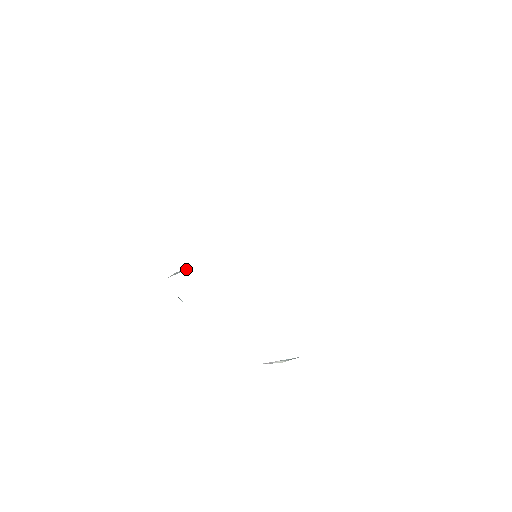
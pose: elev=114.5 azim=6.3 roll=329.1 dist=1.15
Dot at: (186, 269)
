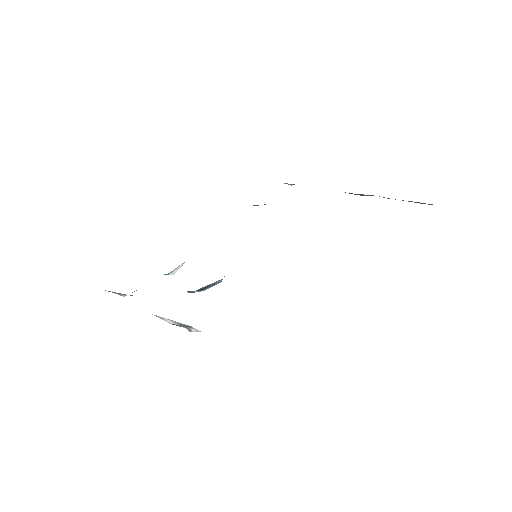
Dot at: occluded
